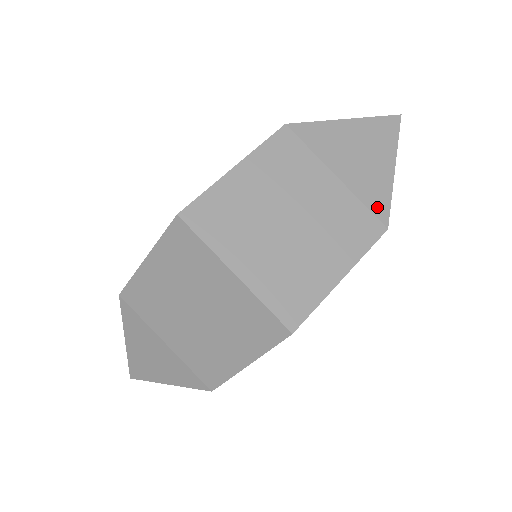
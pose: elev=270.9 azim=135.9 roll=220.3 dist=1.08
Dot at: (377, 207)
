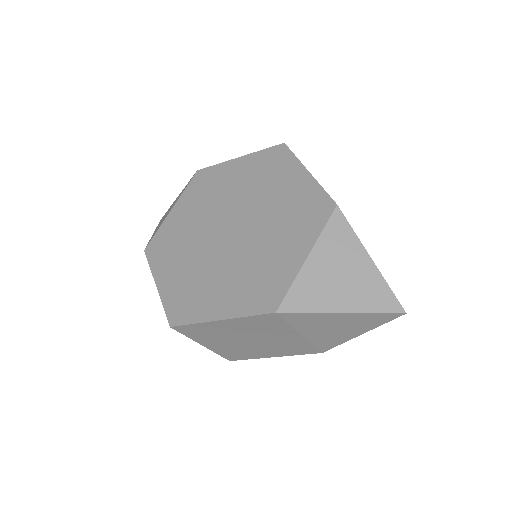
Dot at: (323, 346)
